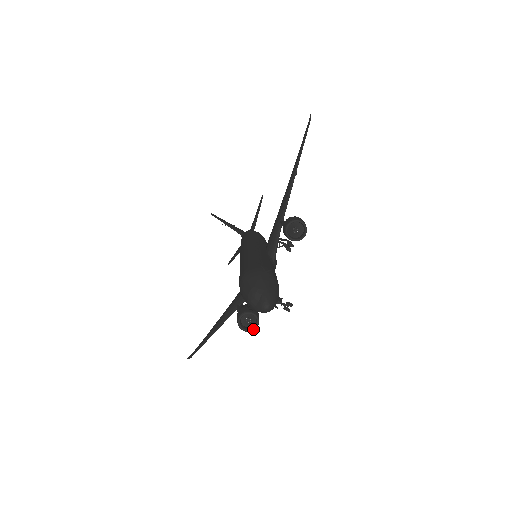
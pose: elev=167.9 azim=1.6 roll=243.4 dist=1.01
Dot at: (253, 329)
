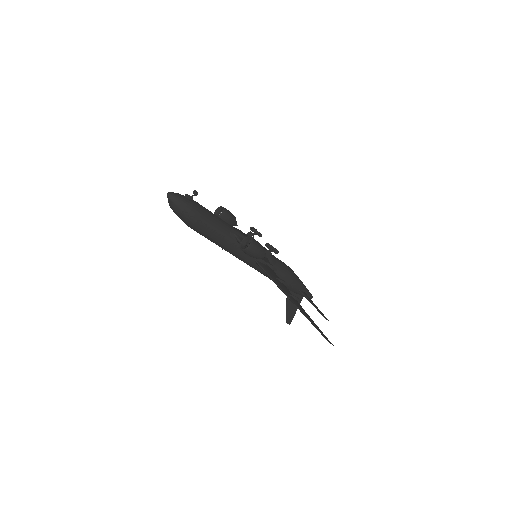
Dot at: (251, 240)
